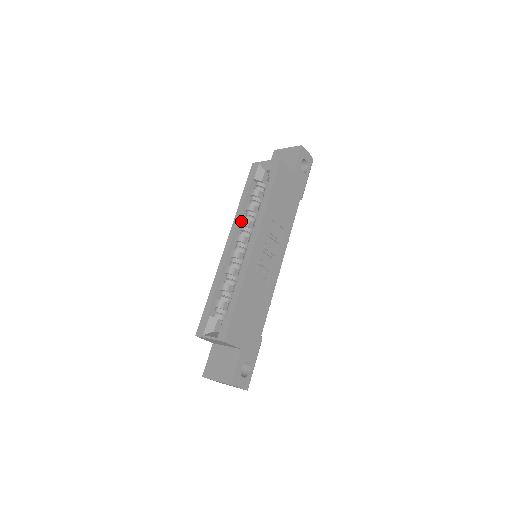
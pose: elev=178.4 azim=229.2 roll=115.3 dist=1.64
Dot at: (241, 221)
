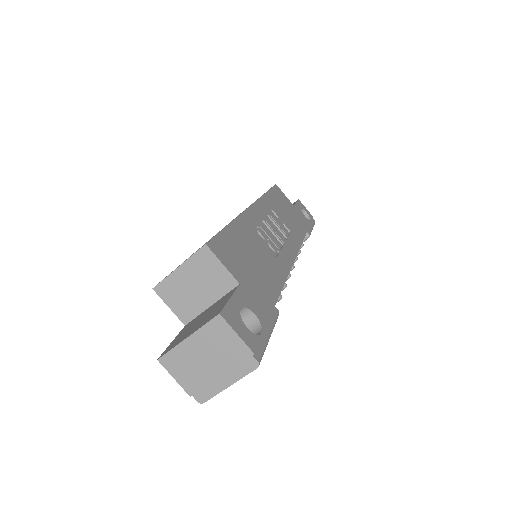
Dot at: occluded
